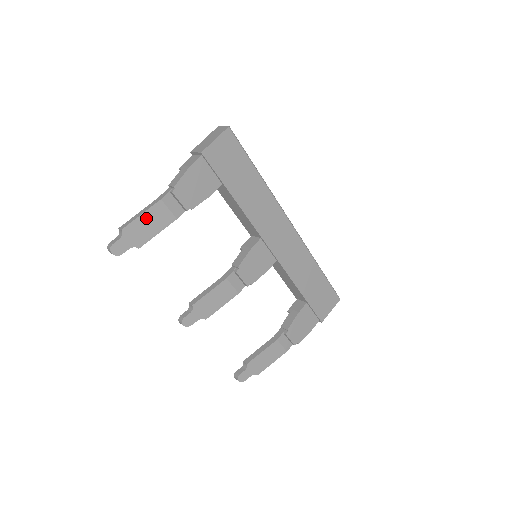
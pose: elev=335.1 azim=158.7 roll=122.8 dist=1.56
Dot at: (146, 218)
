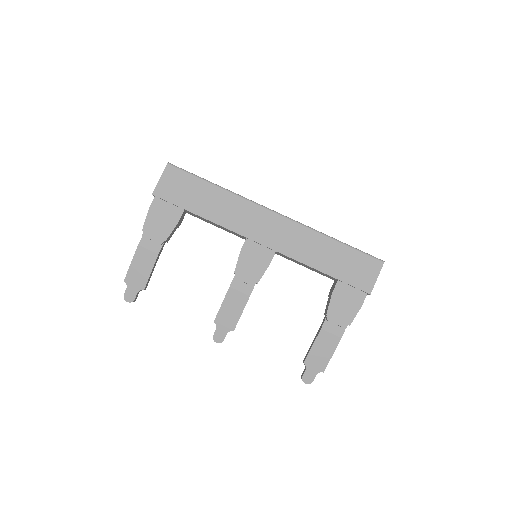
Dot at: (136, 264)
